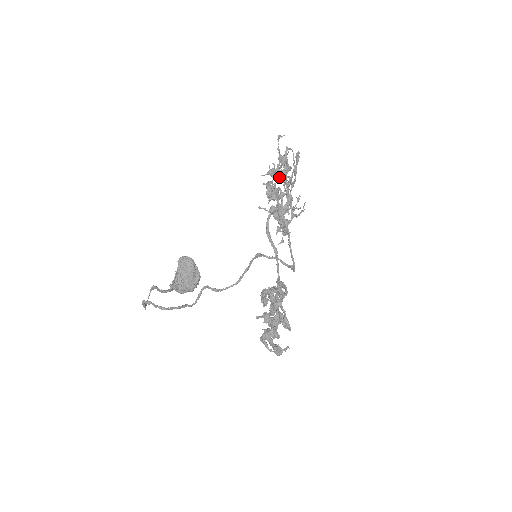
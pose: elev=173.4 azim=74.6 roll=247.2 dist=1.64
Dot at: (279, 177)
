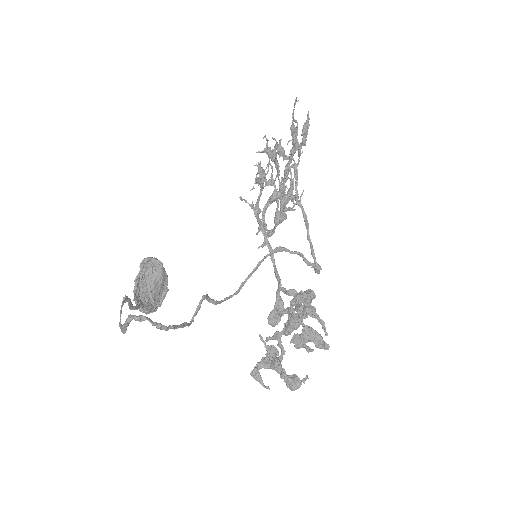
Dot at: (280, 156)
